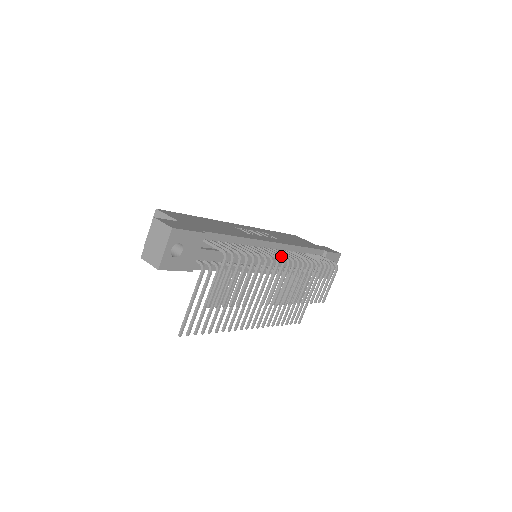
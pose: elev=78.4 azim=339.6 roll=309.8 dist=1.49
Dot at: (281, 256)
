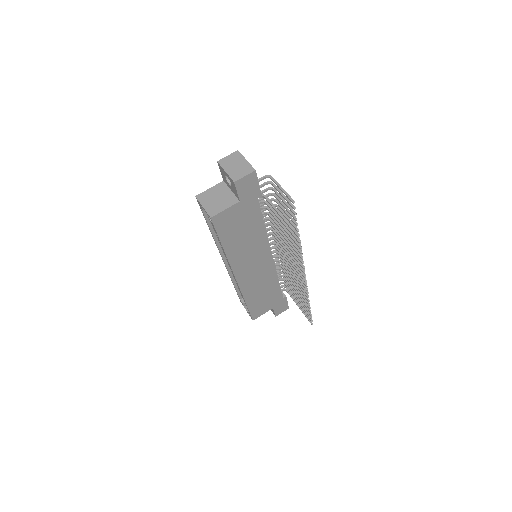
Dot at: occluded
